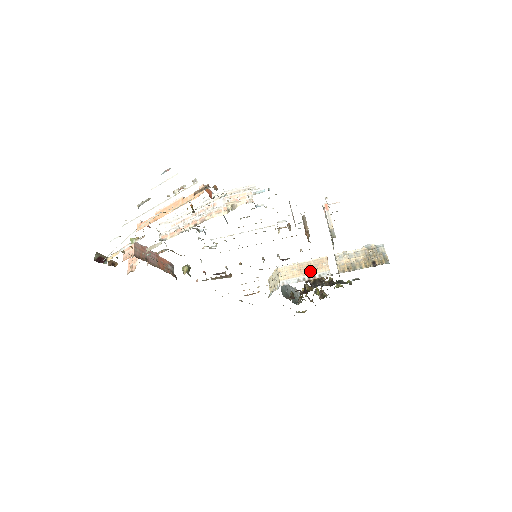
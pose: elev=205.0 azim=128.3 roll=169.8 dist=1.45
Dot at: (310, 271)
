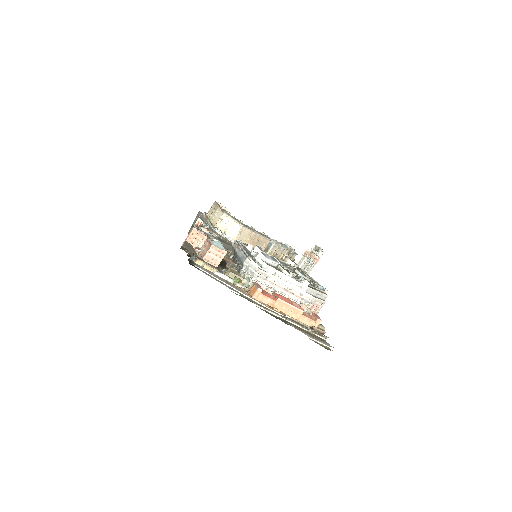
Dot at: (255, 244)
